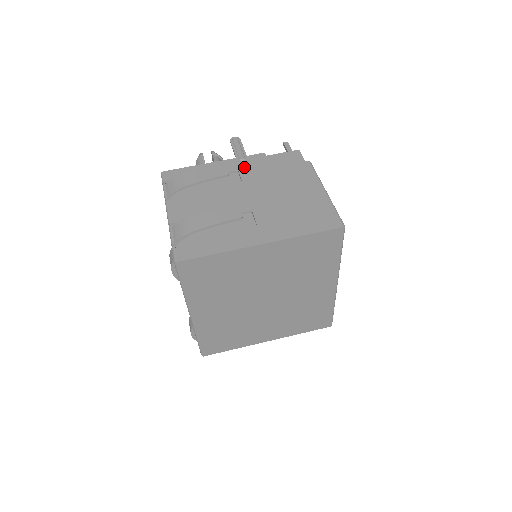
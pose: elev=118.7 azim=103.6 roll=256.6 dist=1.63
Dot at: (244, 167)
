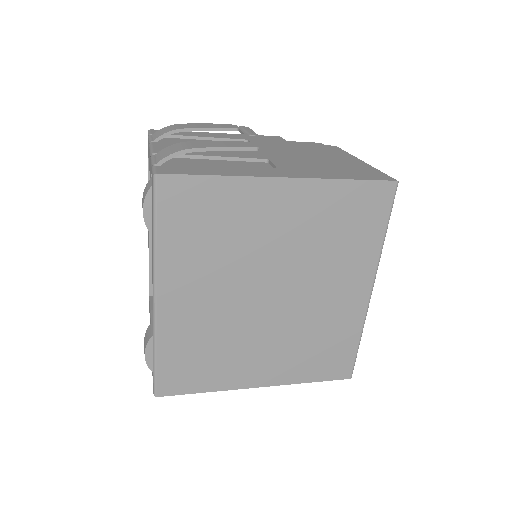
Dot at: (255, 139)
